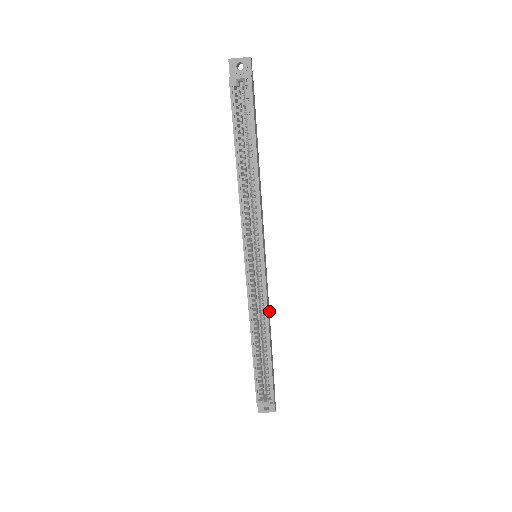
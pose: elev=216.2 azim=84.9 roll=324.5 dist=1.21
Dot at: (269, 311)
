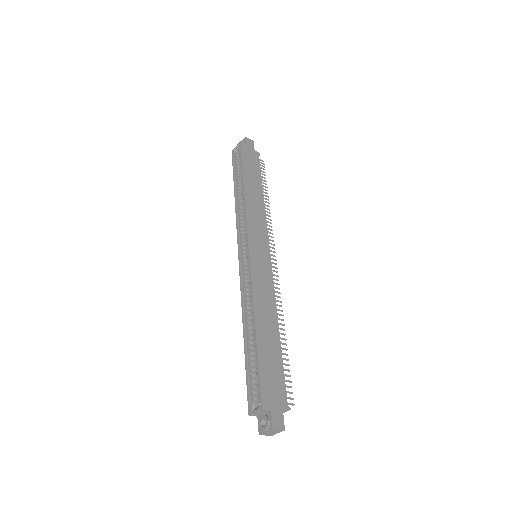
Dot at: occluded
